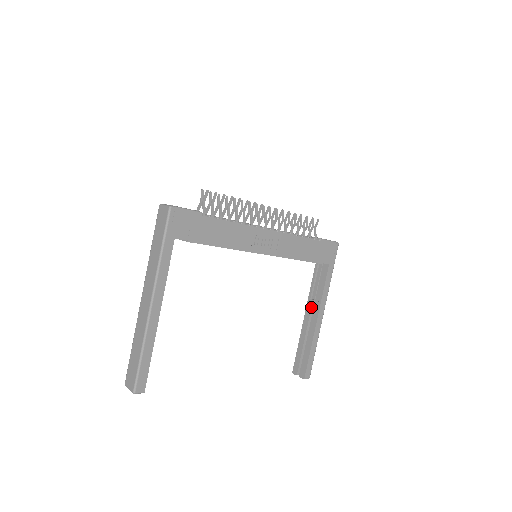
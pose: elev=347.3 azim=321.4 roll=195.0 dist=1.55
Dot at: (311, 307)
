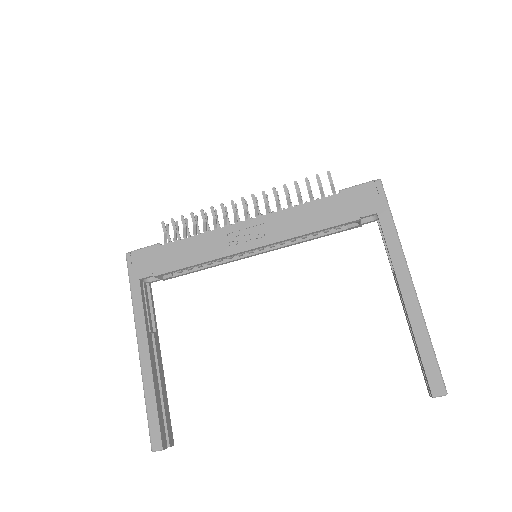
Dot at: (396, 283)
